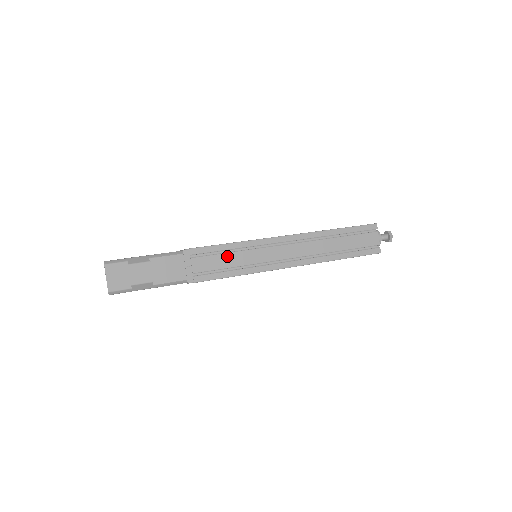
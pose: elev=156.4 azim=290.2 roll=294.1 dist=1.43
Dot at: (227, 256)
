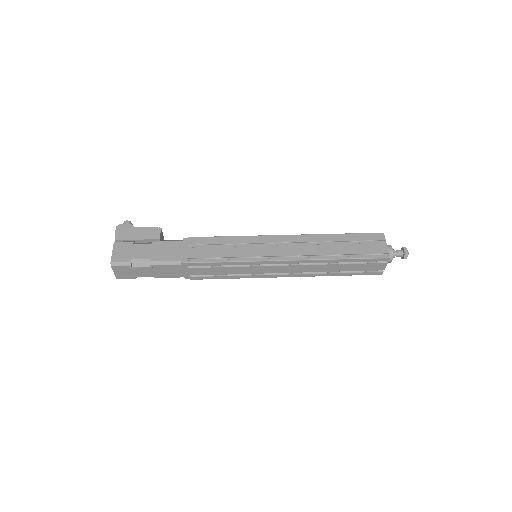
Dot at: (223, 269)
